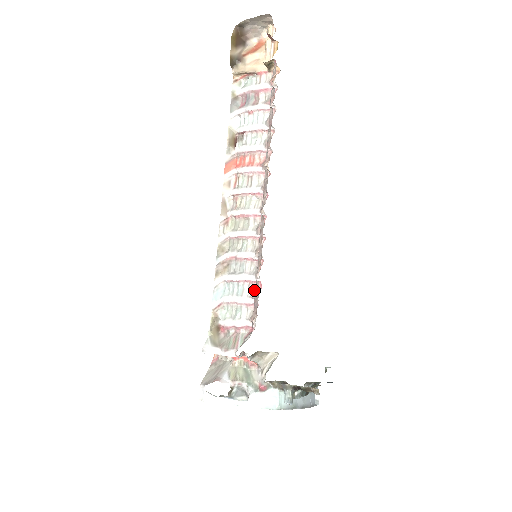
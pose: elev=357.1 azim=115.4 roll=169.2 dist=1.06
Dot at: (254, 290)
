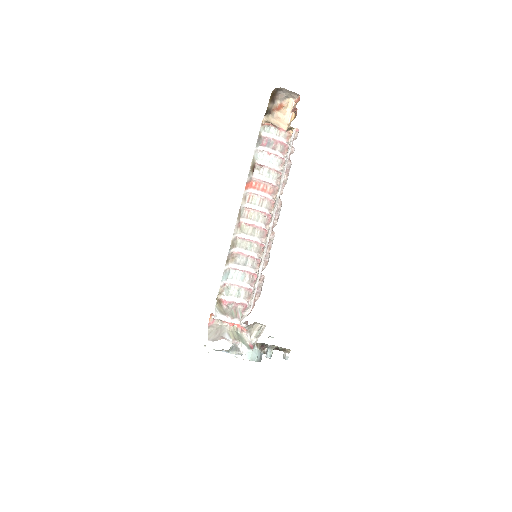
Dot at: (251, 279)
